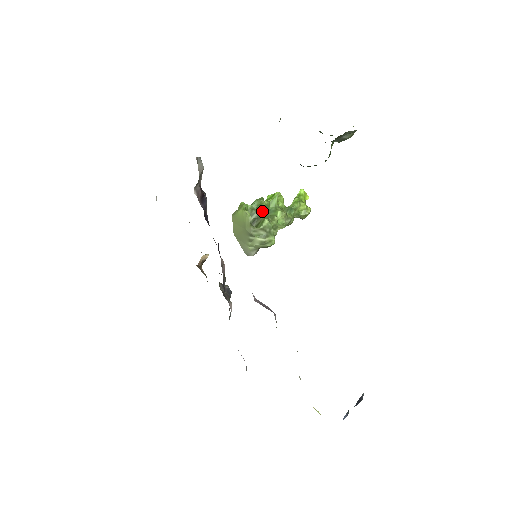
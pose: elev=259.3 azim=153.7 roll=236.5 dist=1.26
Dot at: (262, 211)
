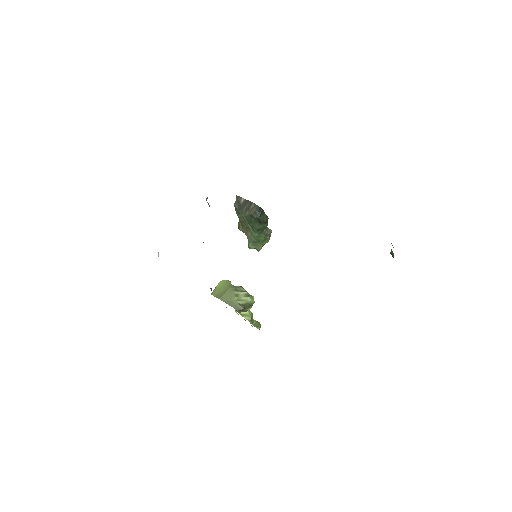
Dot at: occluded
